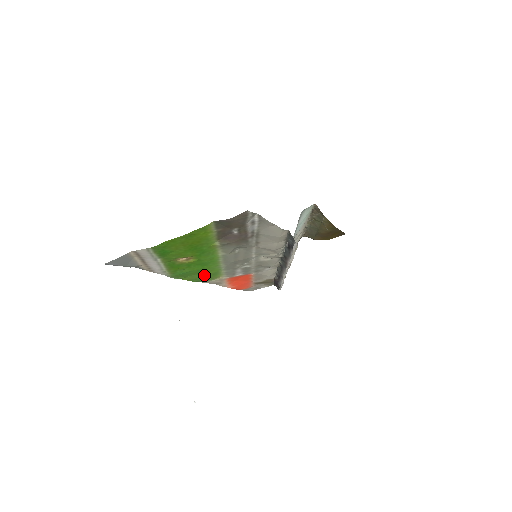
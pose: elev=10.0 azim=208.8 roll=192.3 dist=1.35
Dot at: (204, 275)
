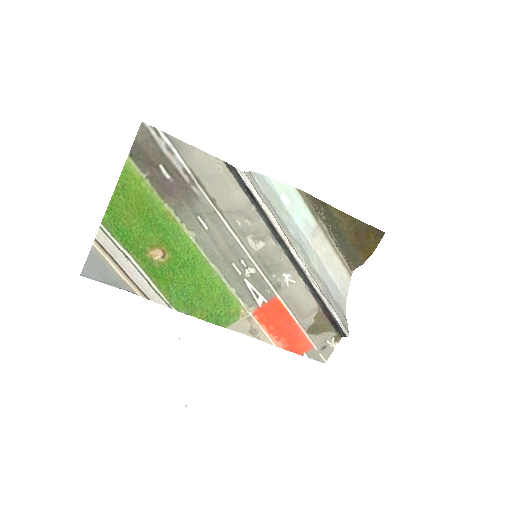
Dot at: (213, 302)
